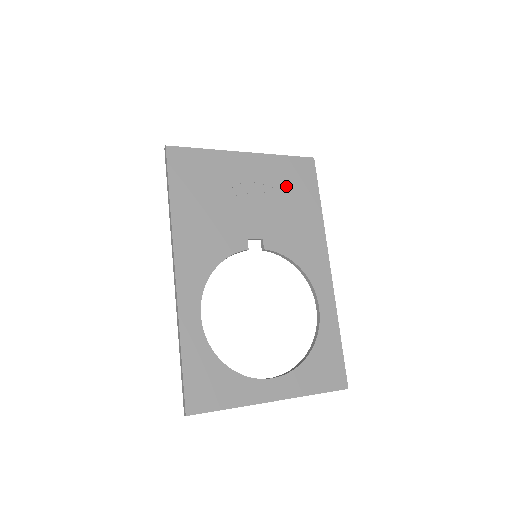
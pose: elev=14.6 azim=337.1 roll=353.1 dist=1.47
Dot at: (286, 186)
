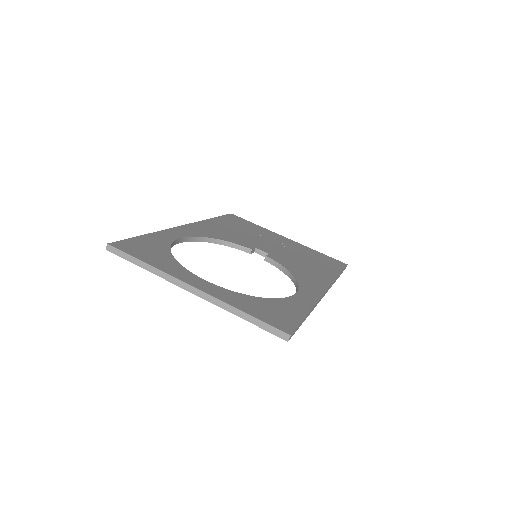
Dot at: (311, 257)
